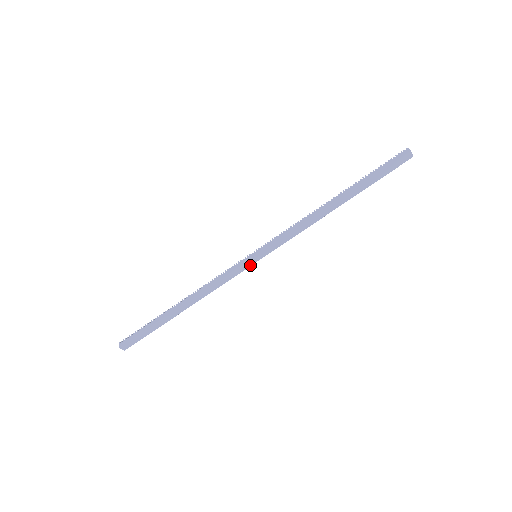
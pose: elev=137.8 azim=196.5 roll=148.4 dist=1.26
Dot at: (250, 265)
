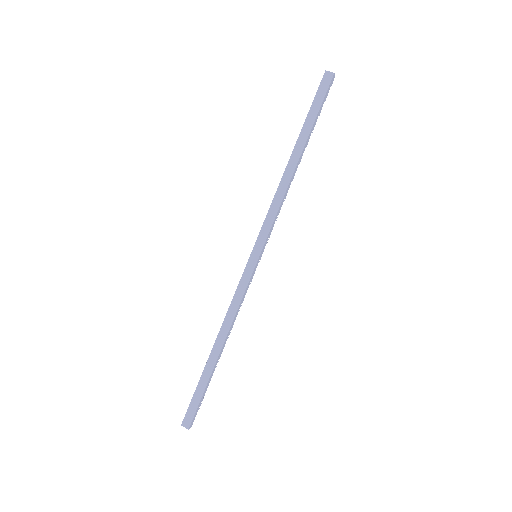
Dot at: (253, 267)
